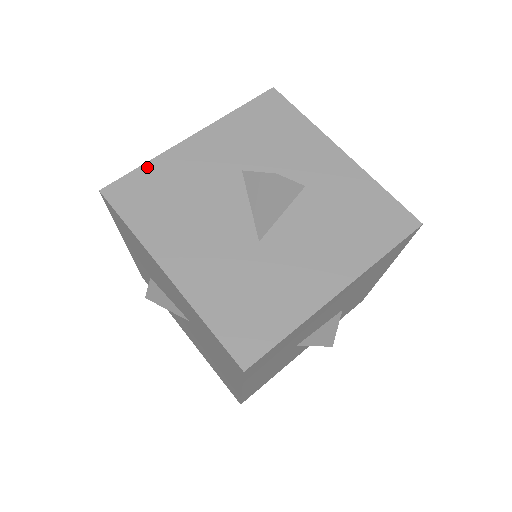
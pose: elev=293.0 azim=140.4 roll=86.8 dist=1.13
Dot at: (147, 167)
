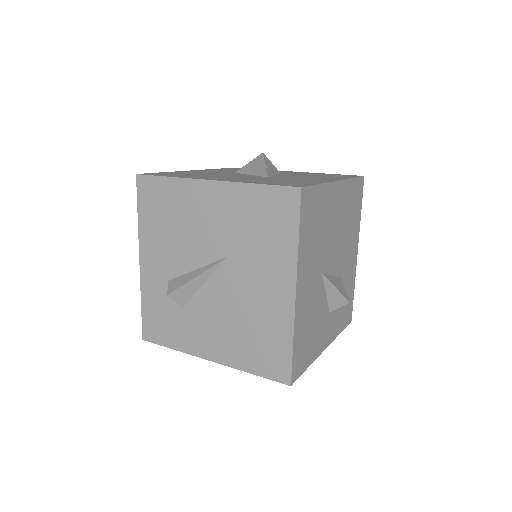
Dot at: (167, 172)
